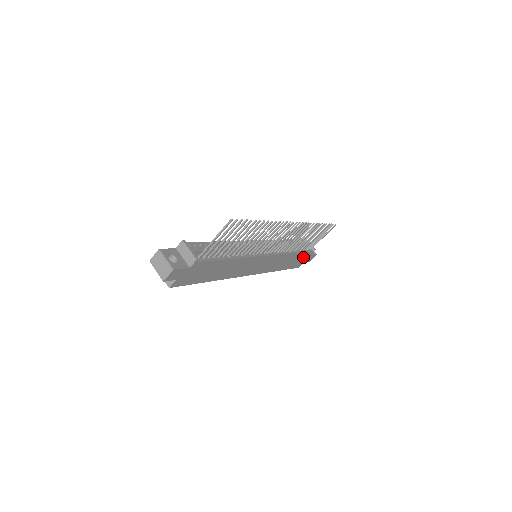
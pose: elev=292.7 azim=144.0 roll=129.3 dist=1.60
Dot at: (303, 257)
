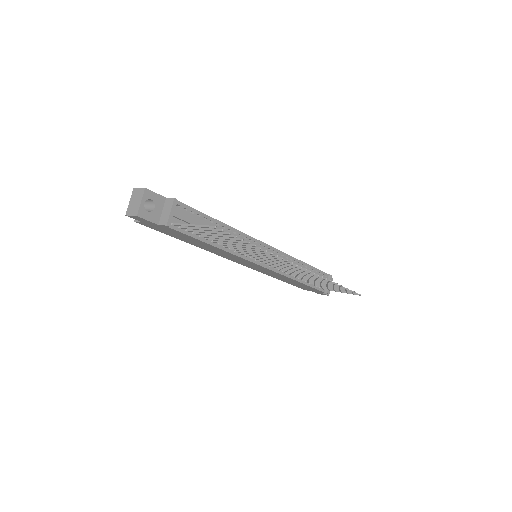
Dot at: (311, 288)
